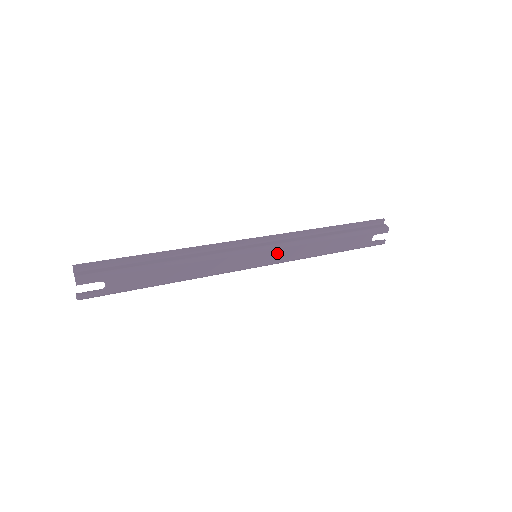
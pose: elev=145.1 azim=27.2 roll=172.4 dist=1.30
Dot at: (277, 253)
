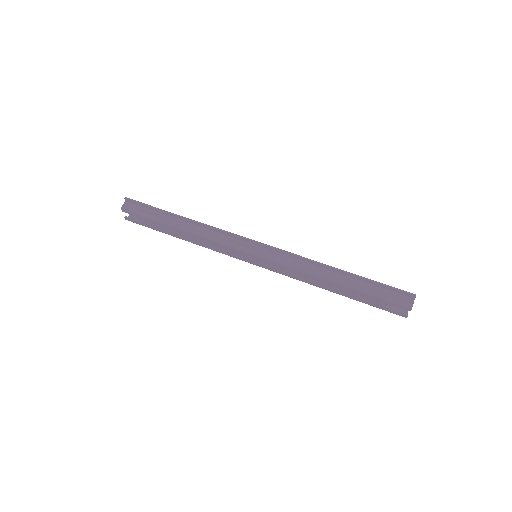
Dot at: (272, 264)
